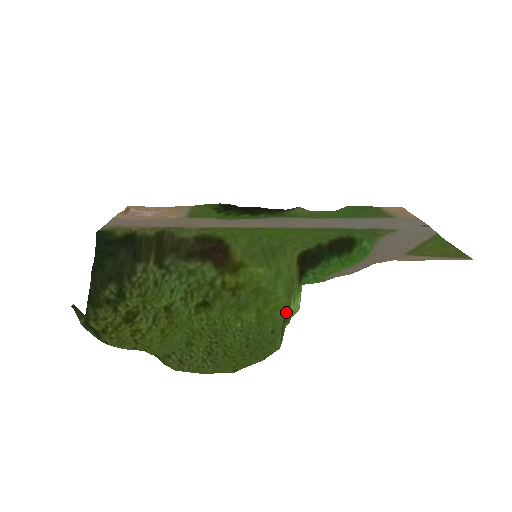
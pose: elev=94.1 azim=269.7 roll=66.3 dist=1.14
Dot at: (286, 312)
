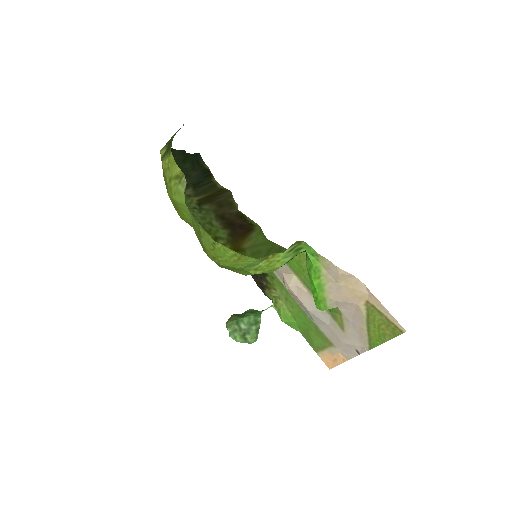
Dot at: (261, 273)
